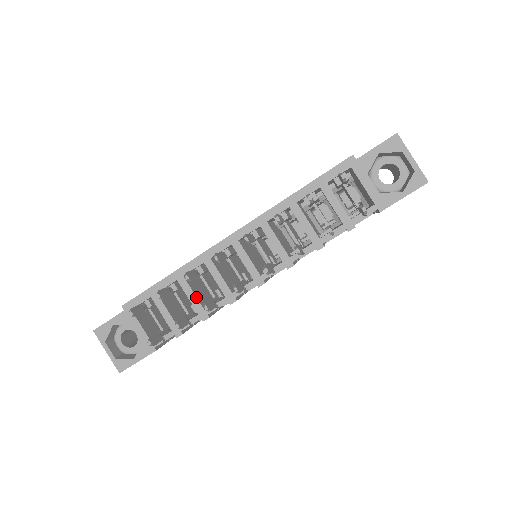
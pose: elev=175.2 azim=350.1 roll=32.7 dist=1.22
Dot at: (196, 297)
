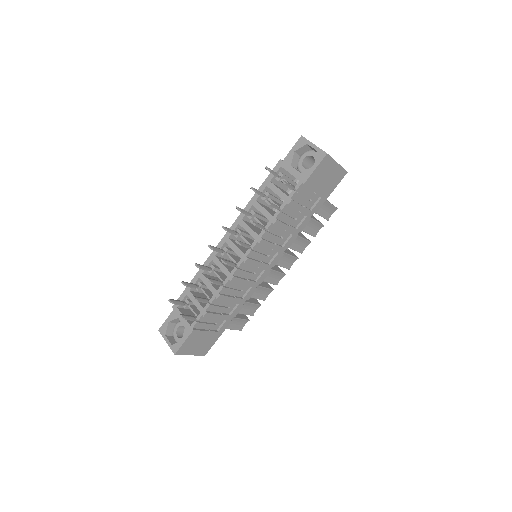
Dot at: (211, 284)
